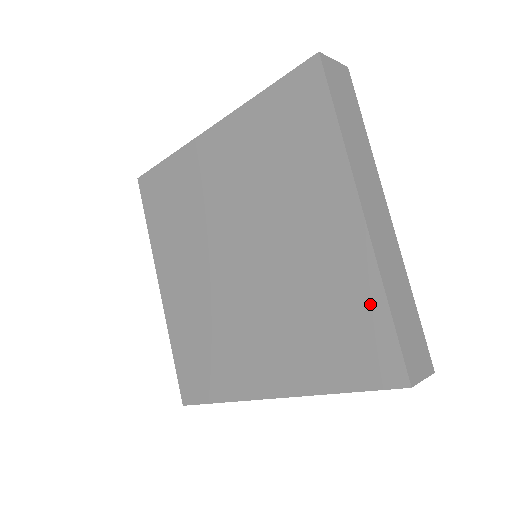
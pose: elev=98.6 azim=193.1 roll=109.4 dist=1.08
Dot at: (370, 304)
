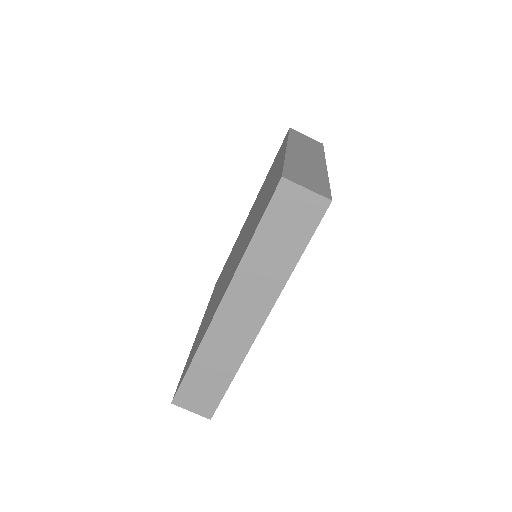
Dot at: (195, 351)
